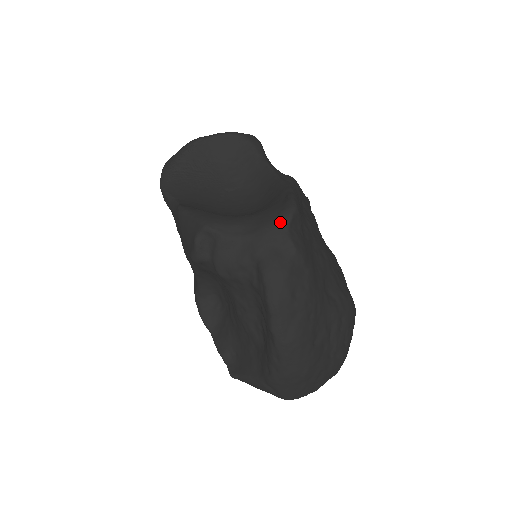
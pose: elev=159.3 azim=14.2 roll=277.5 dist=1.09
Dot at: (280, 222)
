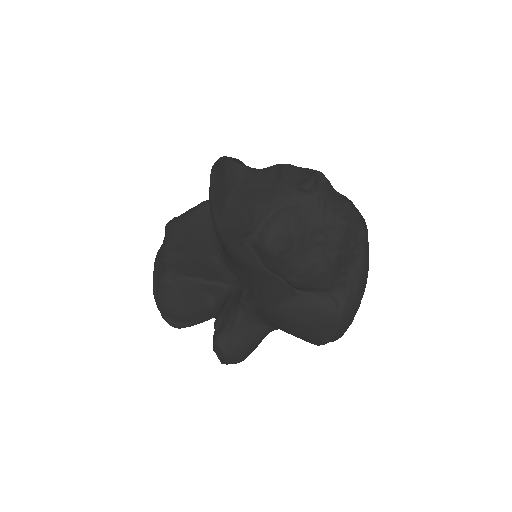
Dot at: occluded
